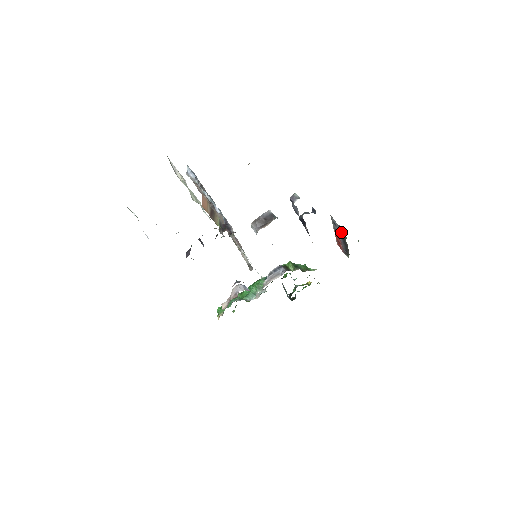
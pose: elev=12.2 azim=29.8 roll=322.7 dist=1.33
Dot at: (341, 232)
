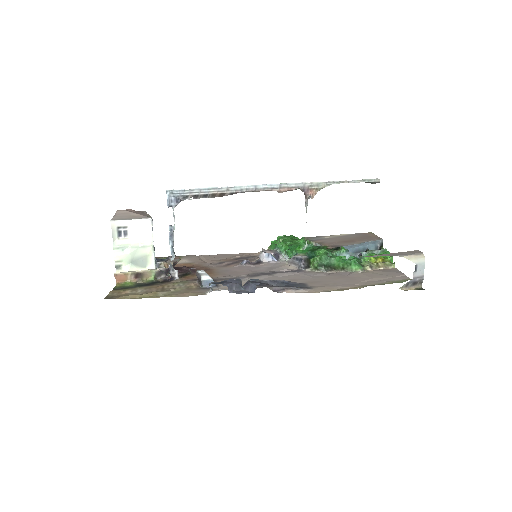
Dot at: occluded
